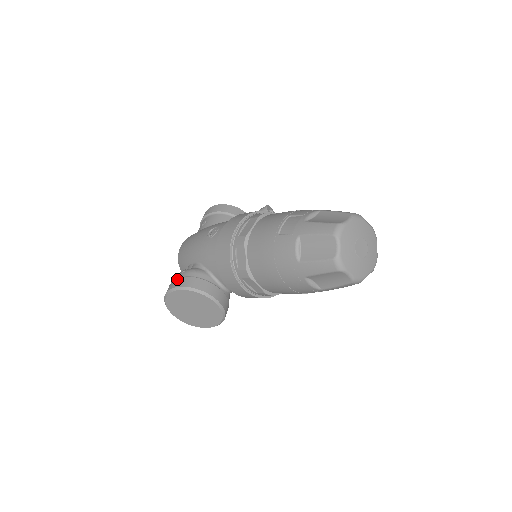
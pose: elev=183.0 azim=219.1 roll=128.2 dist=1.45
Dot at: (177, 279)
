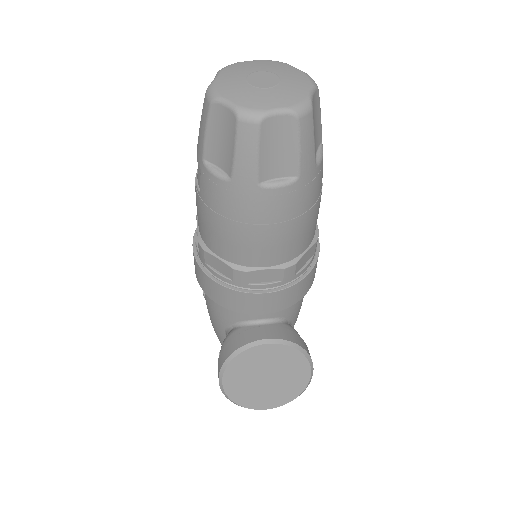
Dot at: occluded
